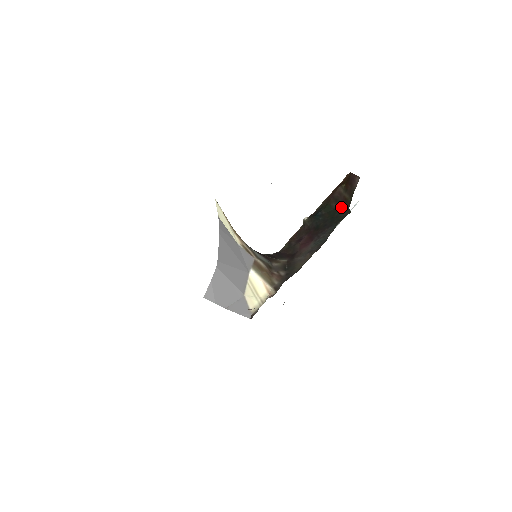
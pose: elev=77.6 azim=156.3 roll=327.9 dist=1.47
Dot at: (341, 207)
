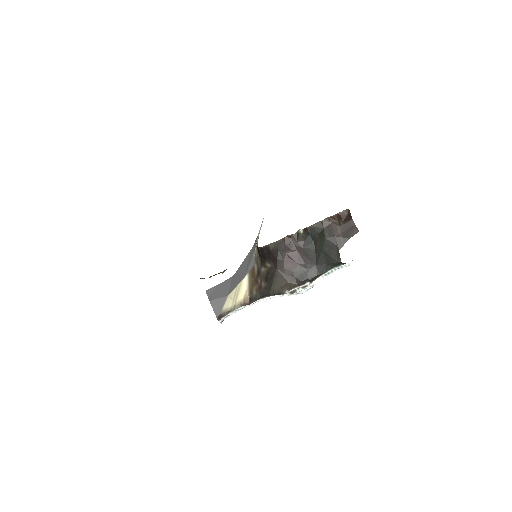
Dot at: (332, 243)
